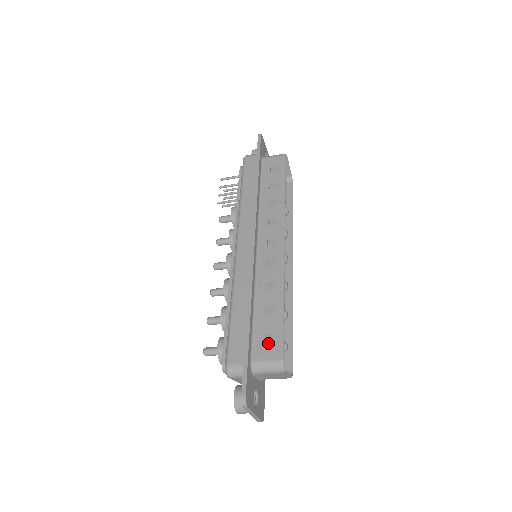
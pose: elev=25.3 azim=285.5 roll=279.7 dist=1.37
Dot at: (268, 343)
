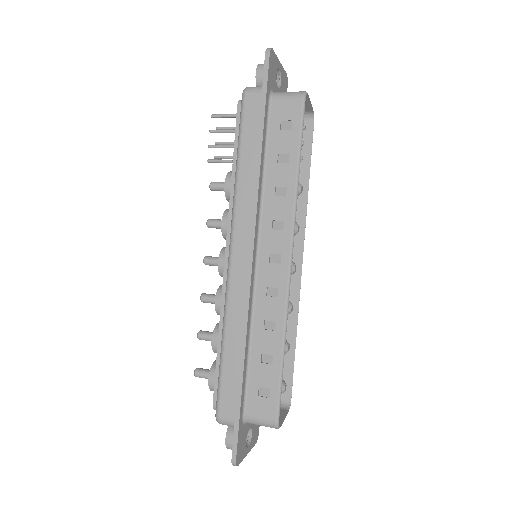
Dot at: (263, 399)
